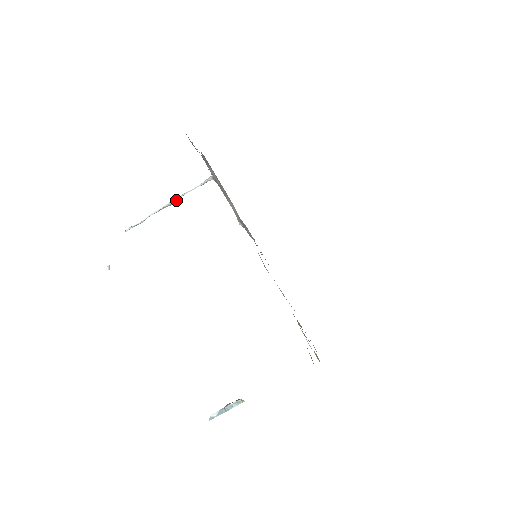
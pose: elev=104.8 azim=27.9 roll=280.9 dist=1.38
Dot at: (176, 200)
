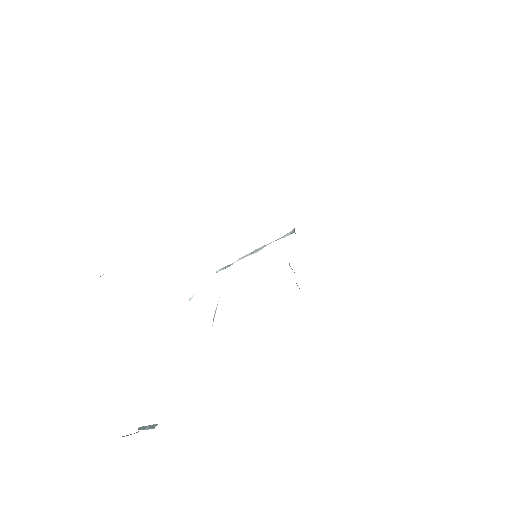
Dot at: (260, 248)
